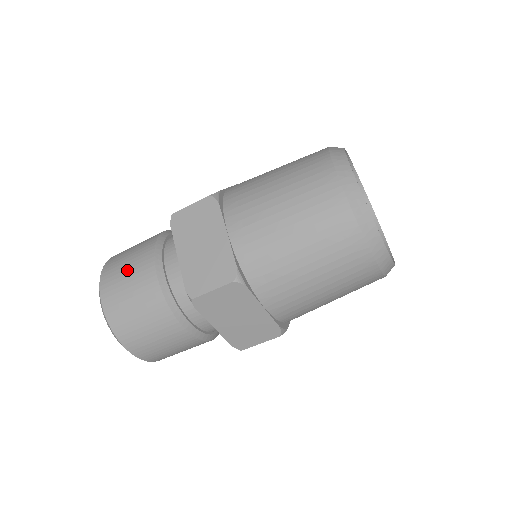
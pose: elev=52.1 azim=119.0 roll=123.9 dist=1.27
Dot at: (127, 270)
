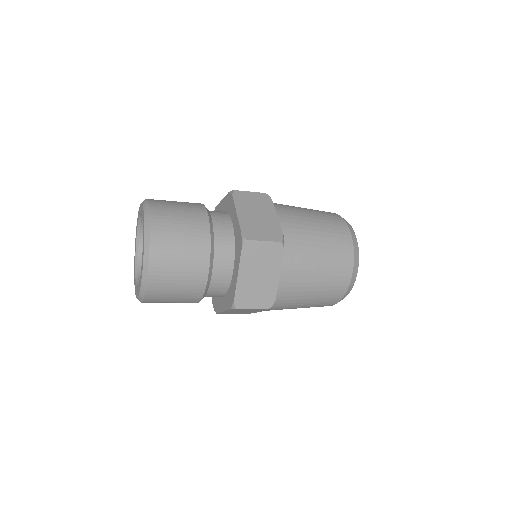
Dot at: (174, 300)
